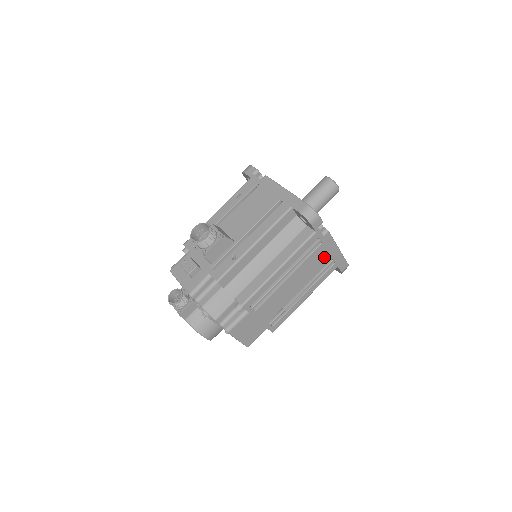
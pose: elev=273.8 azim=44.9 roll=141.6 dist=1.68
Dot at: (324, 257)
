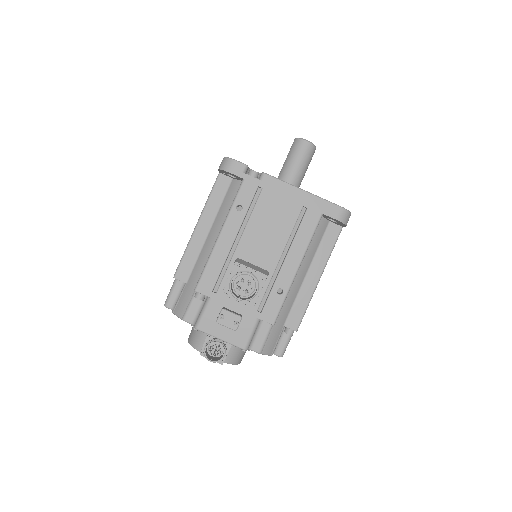
Dot at: occluded
